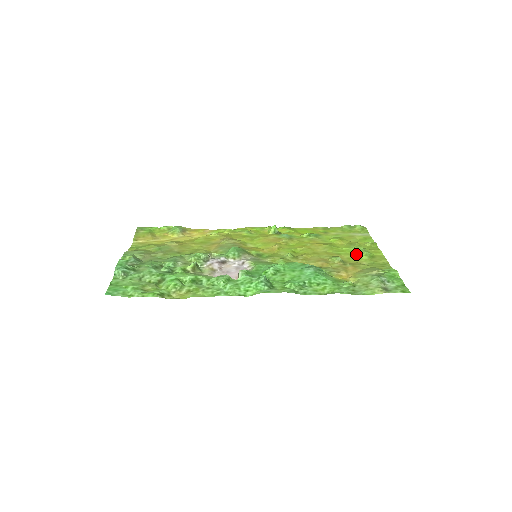
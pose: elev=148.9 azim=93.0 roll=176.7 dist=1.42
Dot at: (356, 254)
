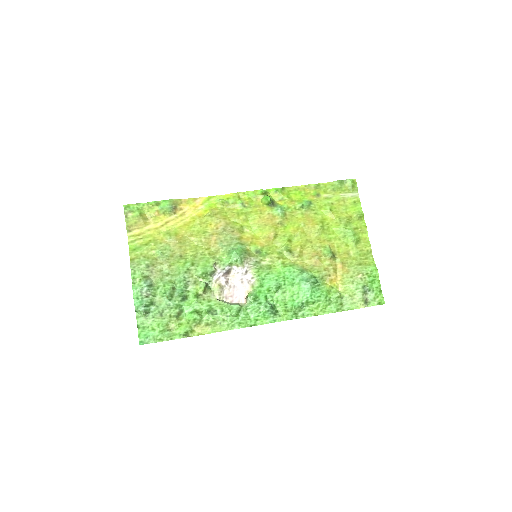
Dot at: (345, 238)
